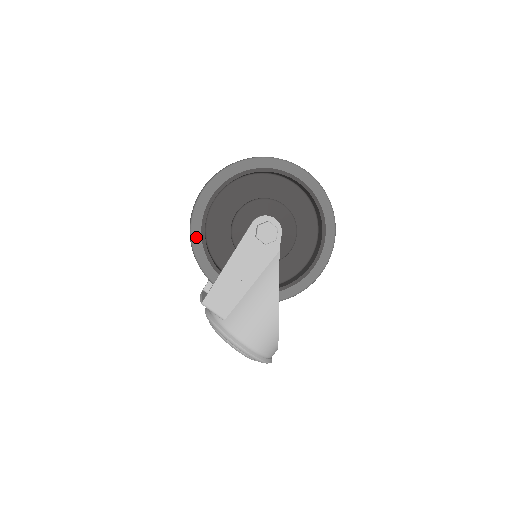
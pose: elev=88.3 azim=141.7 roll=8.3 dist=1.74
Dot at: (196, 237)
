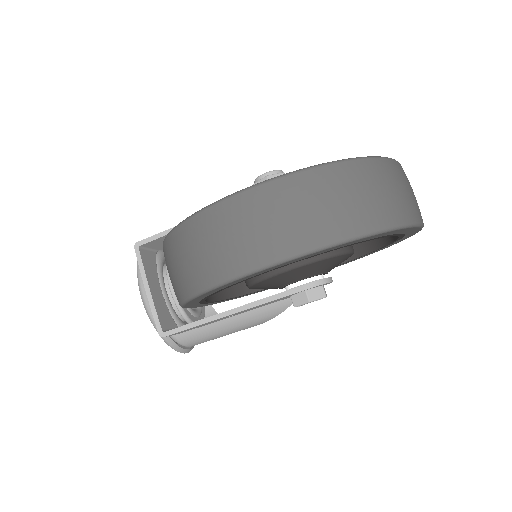
Dot at: (204, 295)
